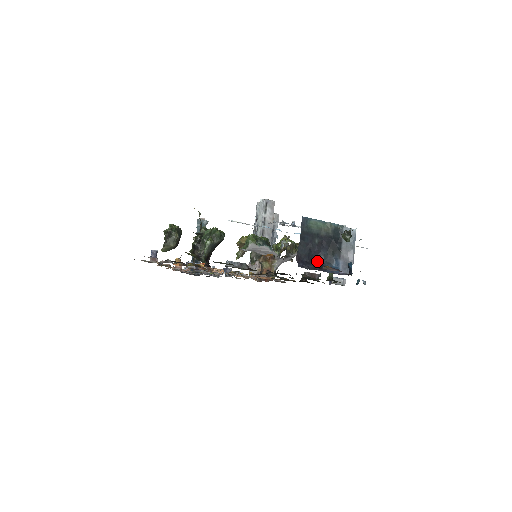
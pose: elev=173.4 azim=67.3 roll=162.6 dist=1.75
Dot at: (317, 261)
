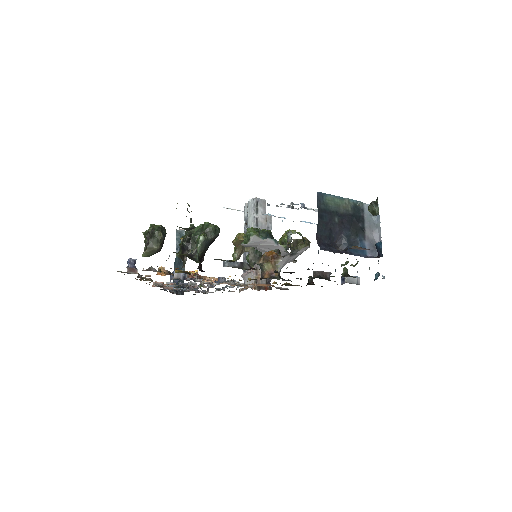
Dot at: (339, 244)
